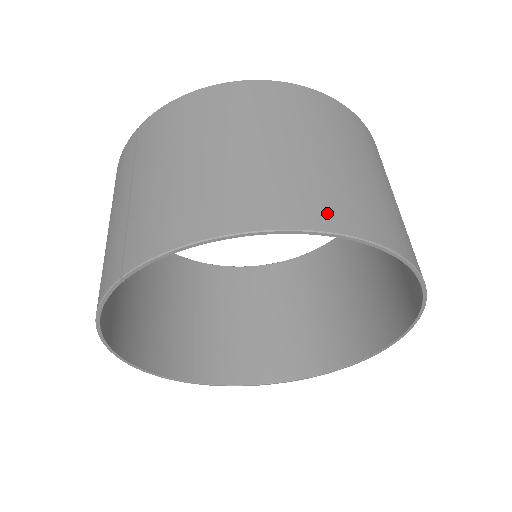
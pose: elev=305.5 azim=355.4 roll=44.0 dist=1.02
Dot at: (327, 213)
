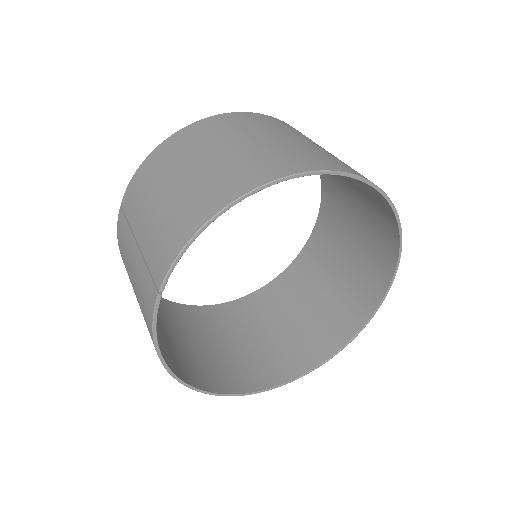
Dot at: (279, 168)
